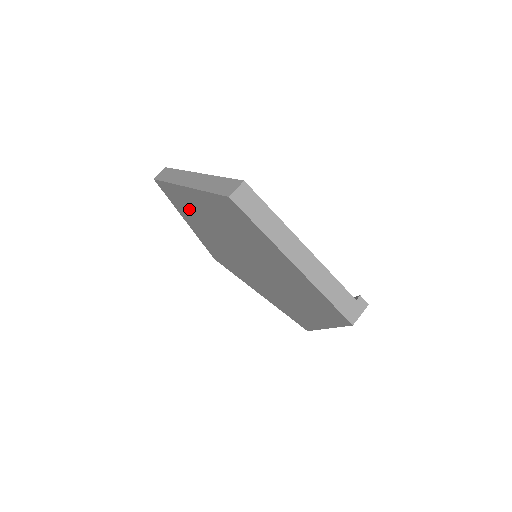
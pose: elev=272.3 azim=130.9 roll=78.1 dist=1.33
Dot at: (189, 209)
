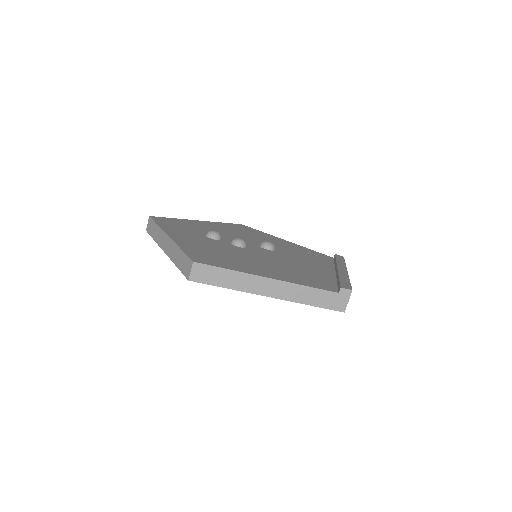
Dot at: occluded
